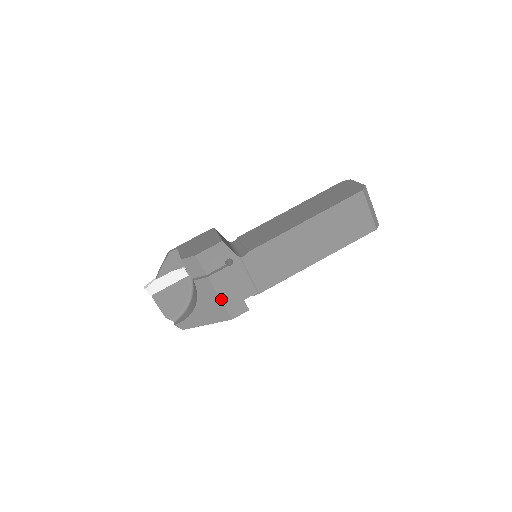
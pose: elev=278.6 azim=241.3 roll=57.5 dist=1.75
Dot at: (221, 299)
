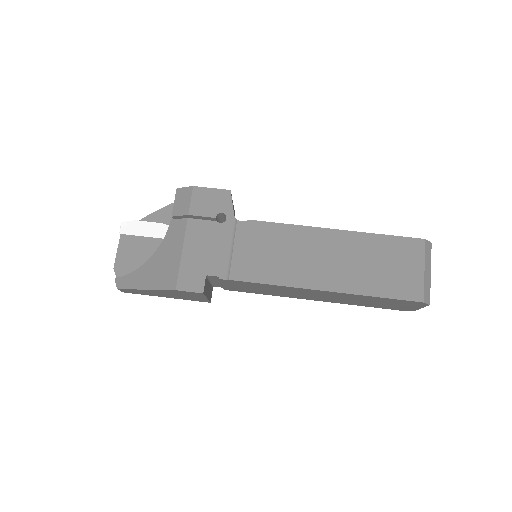
Dot at: (182, 254)
